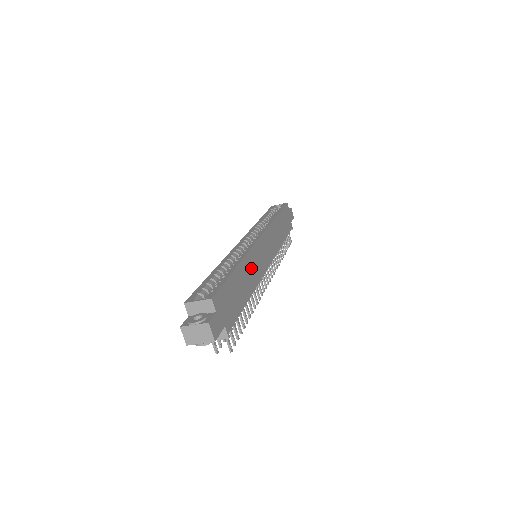
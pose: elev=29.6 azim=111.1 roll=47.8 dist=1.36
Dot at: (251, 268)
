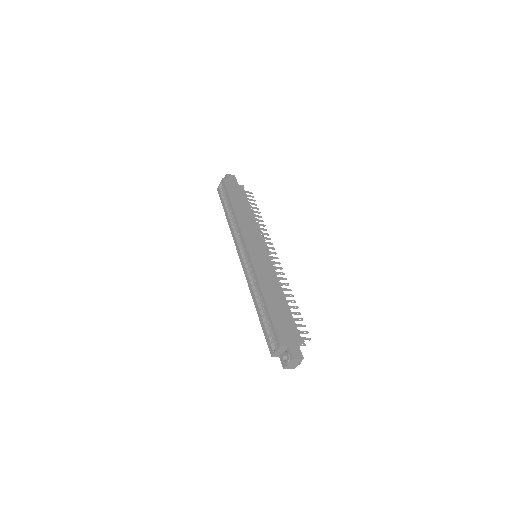
Dot at: (267, 281)
